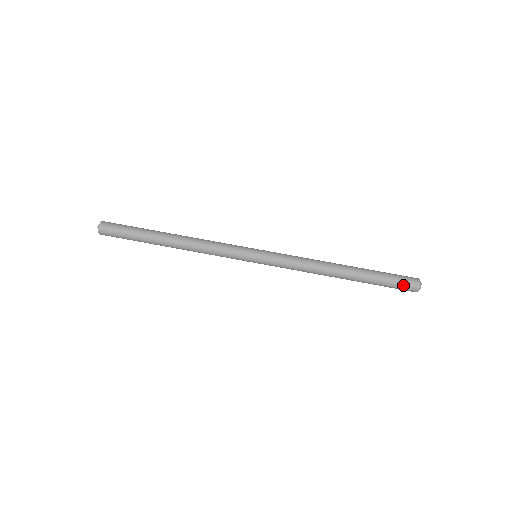
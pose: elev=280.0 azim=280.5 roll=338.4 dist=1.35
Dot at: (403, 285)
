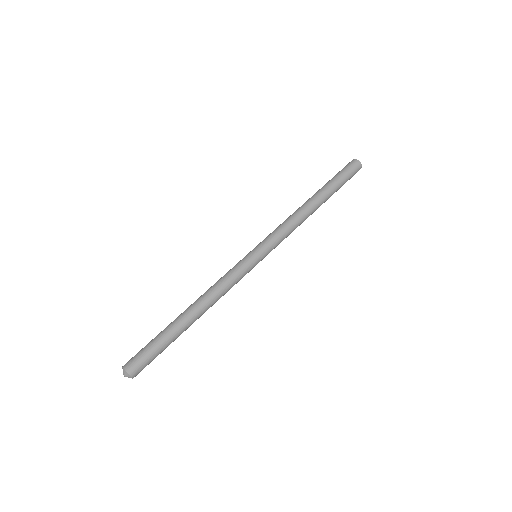
Dot at: (353, 175)
